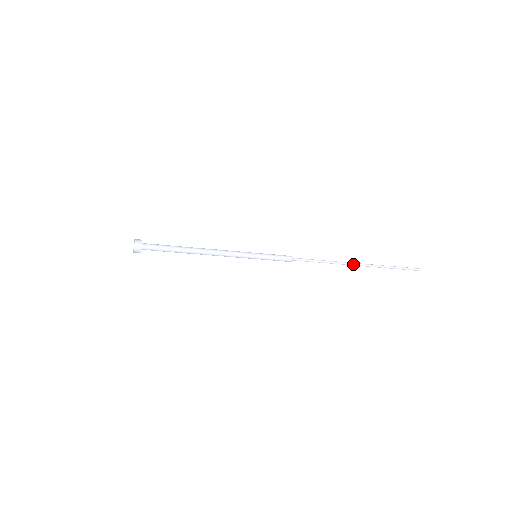
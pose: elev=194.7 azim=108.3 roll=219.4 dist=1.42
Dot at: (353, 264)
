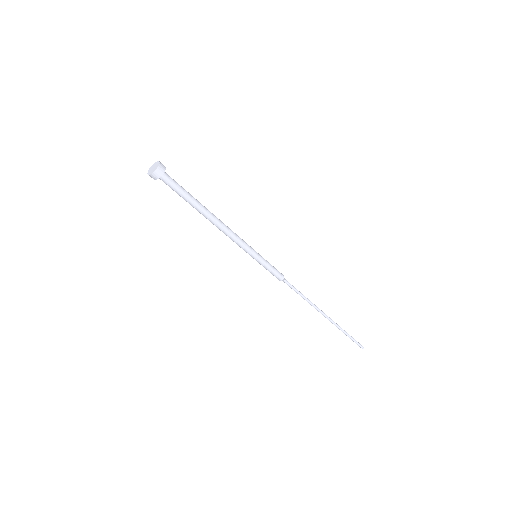
Dot at: (324, 314)
